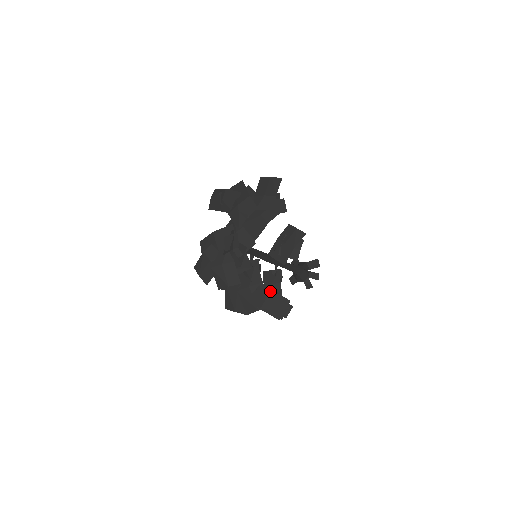
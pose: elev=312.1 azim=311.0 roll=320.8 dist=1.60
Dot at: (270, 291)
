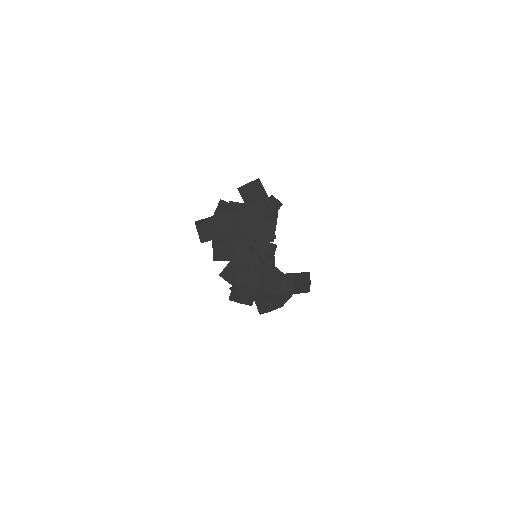
Dot at: (292, 275)
